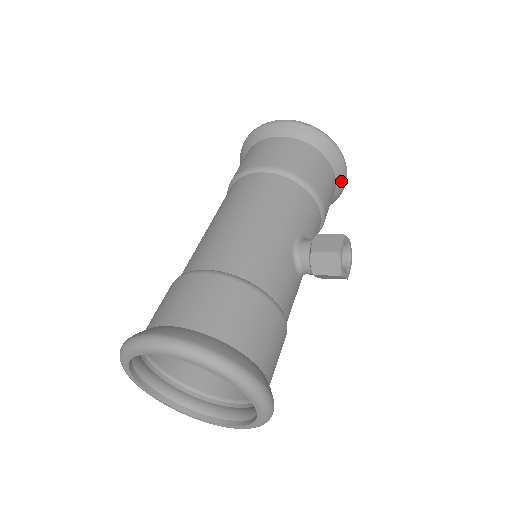
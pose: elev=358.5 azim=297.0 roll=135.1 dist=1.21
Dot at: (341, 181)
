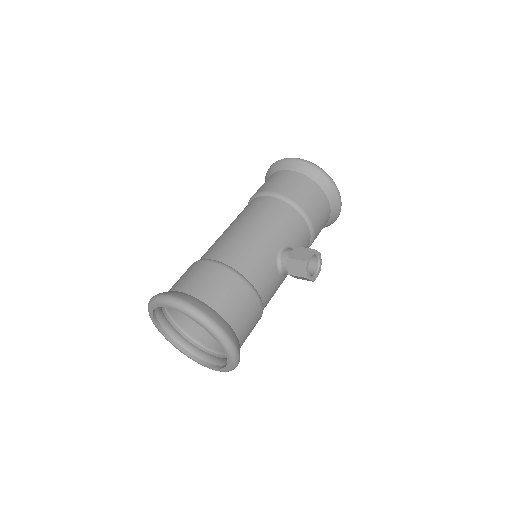
Dot at: (335, 209)
